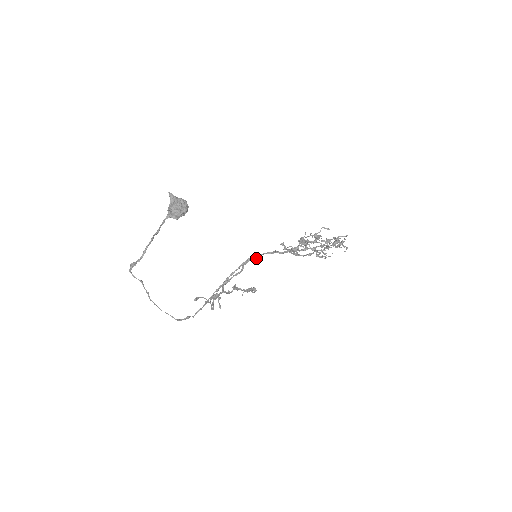
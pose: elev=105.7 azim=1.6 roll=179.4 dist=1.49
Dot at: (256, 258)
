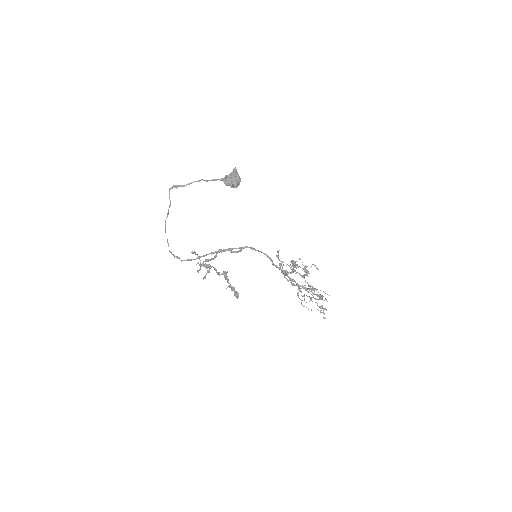
Dot at: occluded
